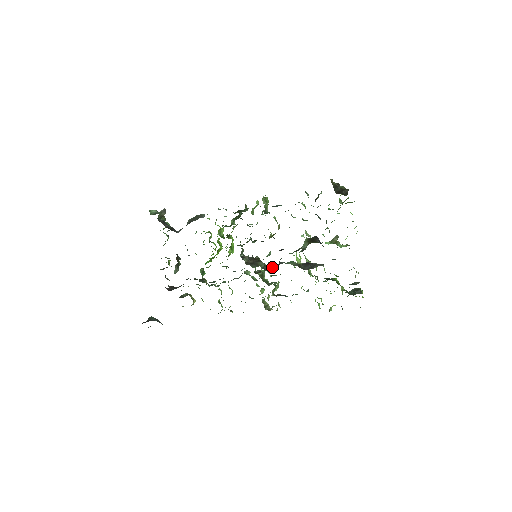
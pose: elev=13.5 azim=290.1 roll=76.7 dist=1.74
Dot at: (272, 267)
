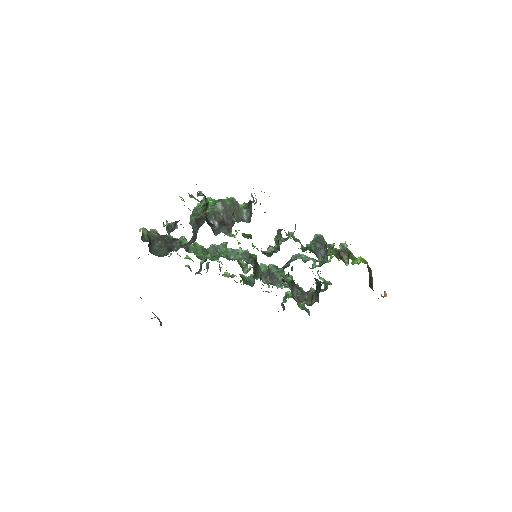
Dot at: occluded
